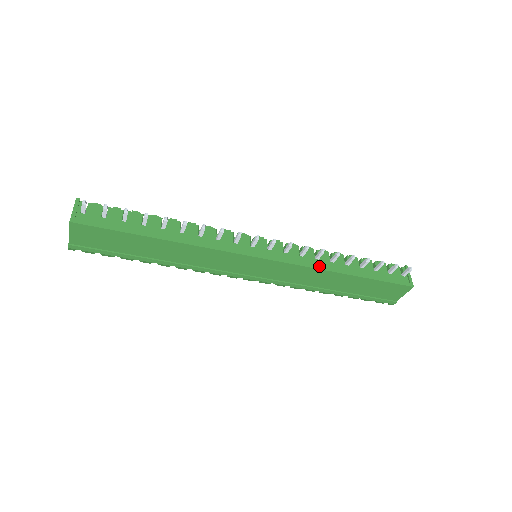
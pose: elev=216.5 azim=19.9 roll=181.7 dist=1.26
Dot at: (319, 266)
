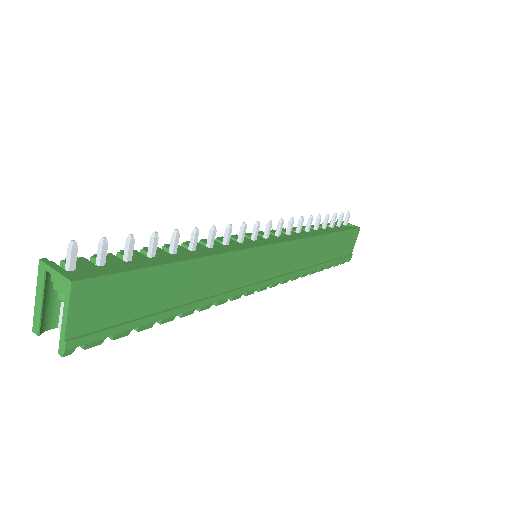
Dot at: (309, 235)
